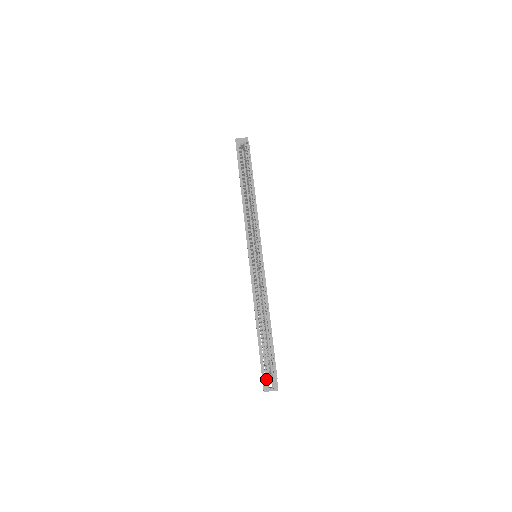
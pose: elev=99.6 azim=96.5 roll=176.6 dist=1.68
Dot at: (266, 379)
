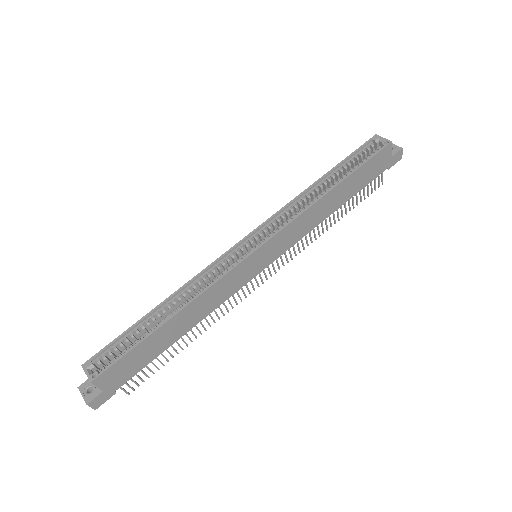
Dot at: (85, 368)
